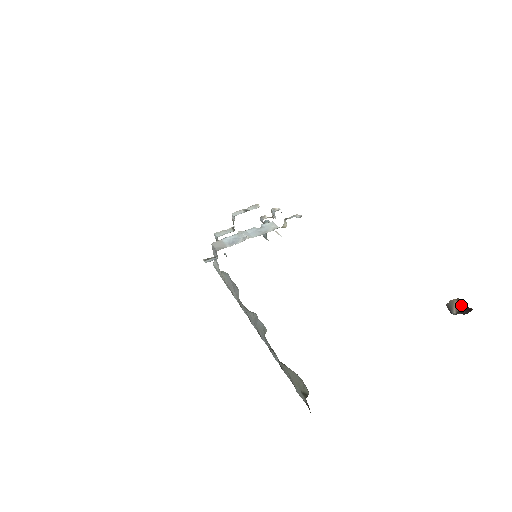
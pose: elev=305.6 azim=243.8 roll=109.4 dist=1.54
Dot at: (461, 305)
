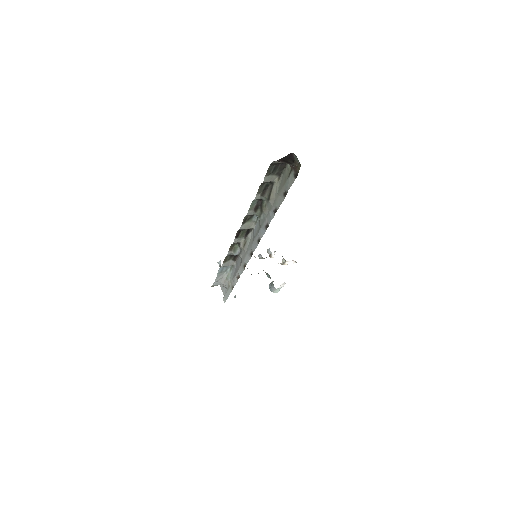
Dot at: occluded
